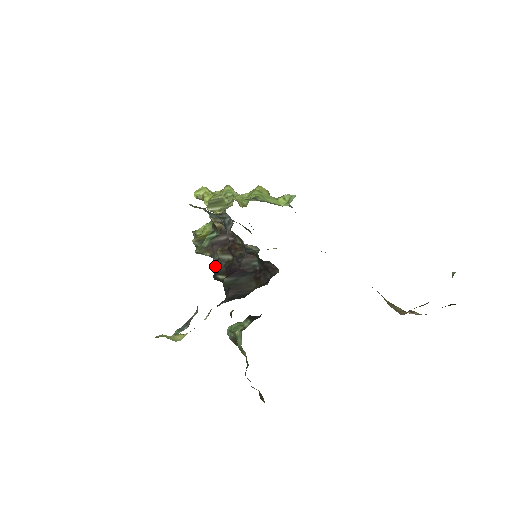
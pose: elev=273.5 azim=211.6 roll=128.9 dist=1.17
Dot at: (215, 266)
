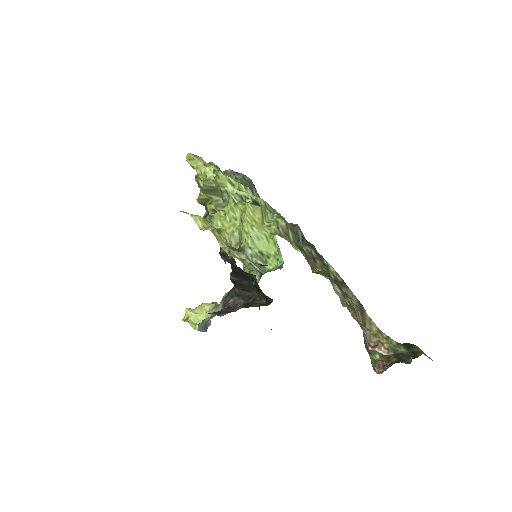
Dot at: (221, 255)
